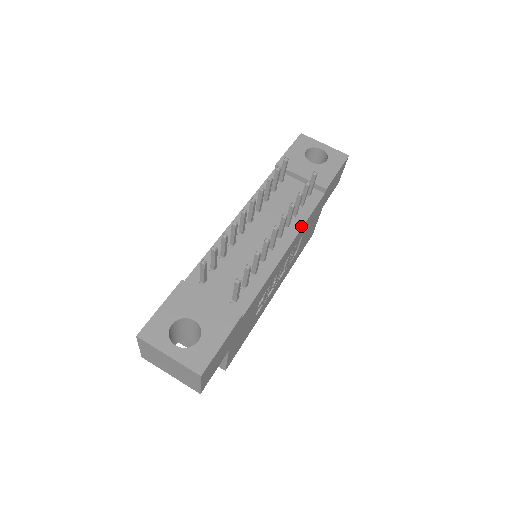
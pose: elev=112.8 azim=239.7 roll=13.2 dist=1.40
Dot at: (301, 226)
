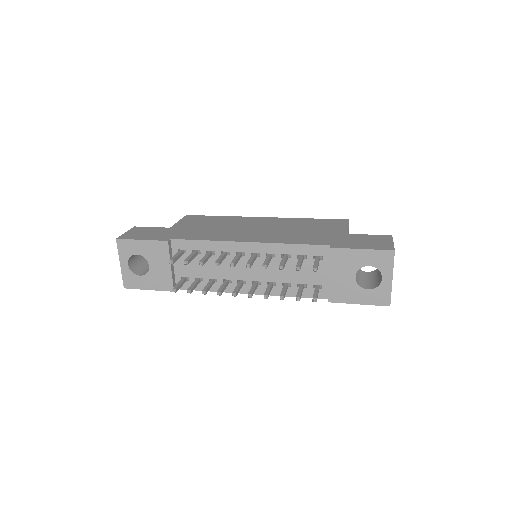
Dot at: (278, 295)
